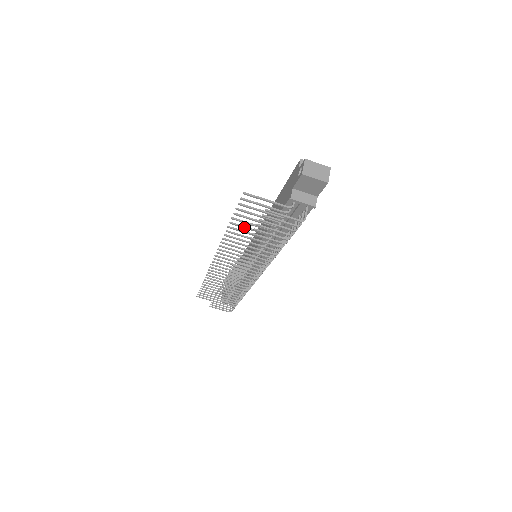
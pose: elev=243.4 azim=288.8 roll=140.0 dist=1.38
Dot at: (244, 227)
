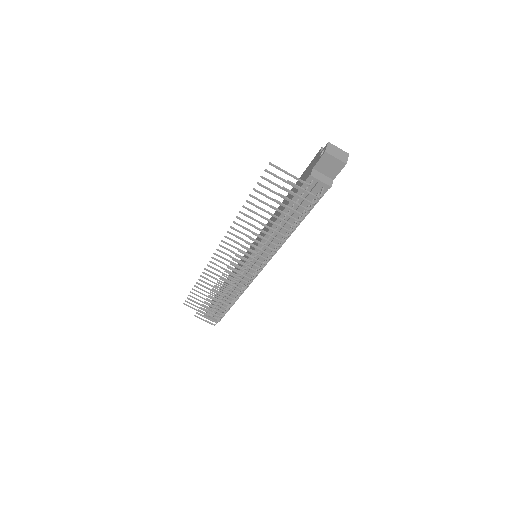
Dot at: (259, 207)
